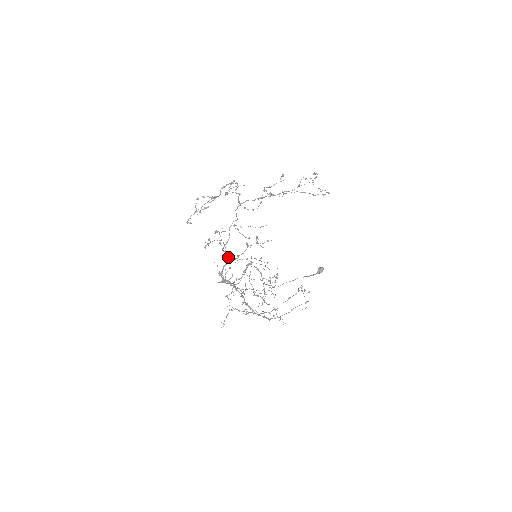
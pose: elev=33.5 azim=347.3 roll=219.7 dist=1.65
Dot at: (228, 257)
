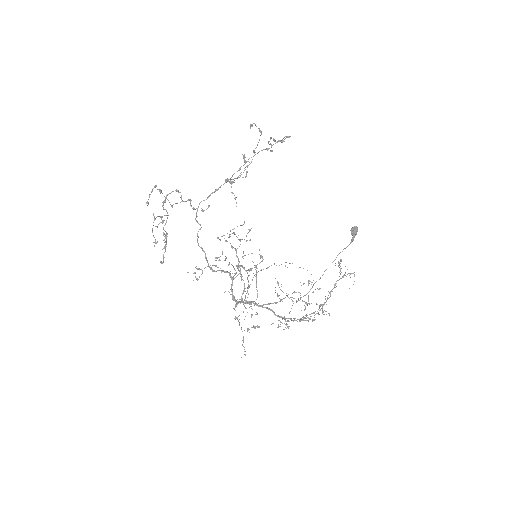
Dot at: (230, 275)
